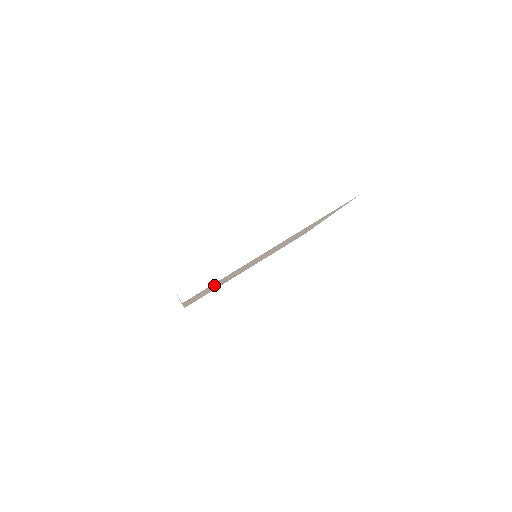
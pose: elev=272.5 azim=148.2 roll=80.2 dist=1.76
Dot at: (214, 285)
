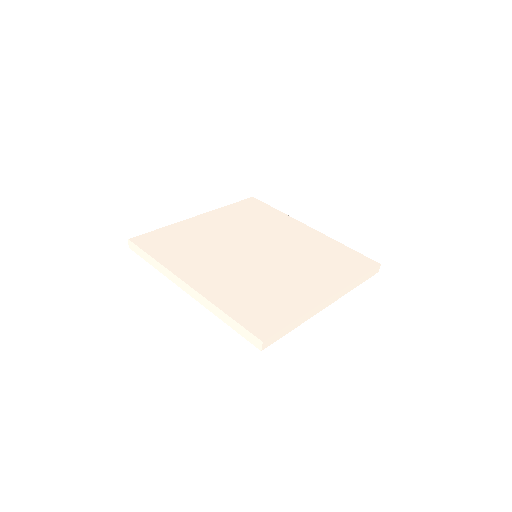
Dot at: occluded
